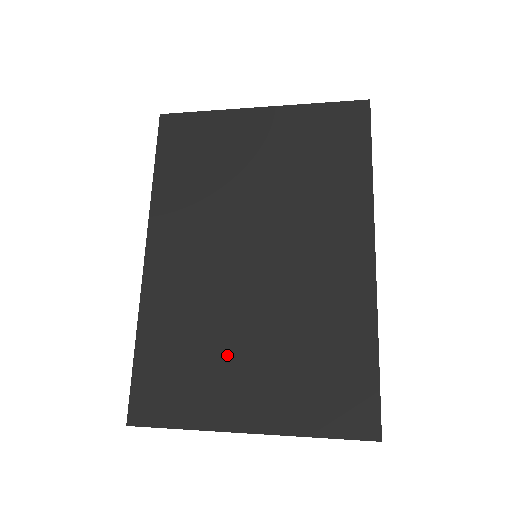
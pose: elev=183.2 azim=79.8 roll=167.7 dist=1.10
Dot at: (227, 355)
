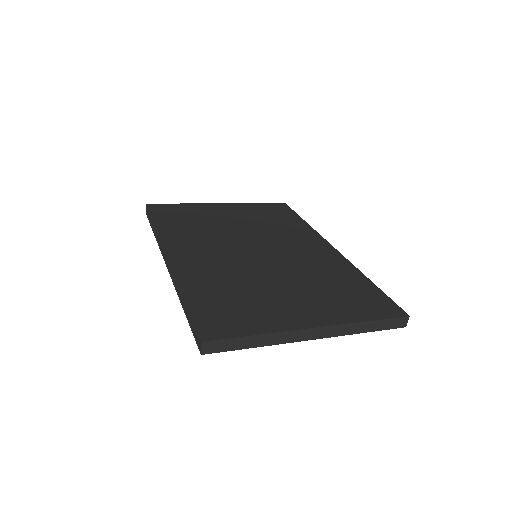
Dot at: (270, 293)
